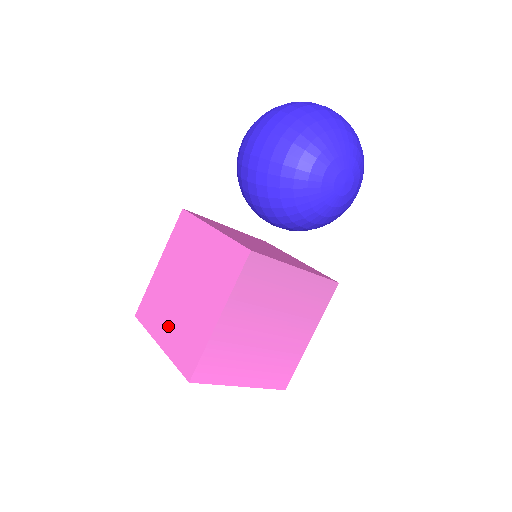
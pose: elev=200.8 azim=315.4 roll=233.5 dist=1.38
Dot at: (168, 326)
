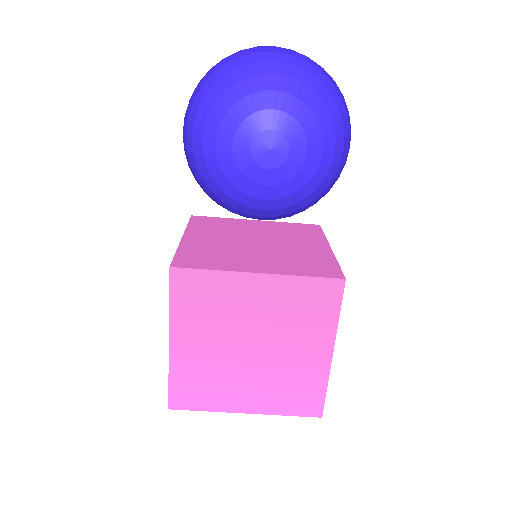
Dot at: occluded
